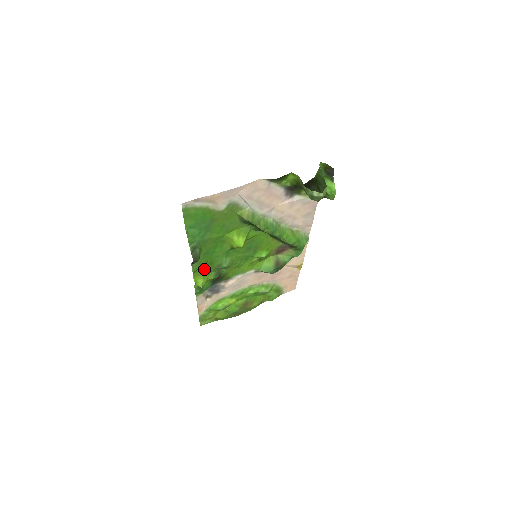
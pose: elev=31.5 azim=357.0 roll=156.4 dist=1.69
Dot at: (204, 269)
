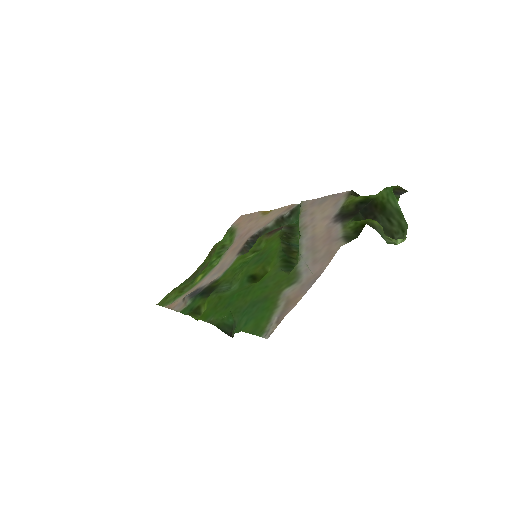
Dot at: (210, 306)
